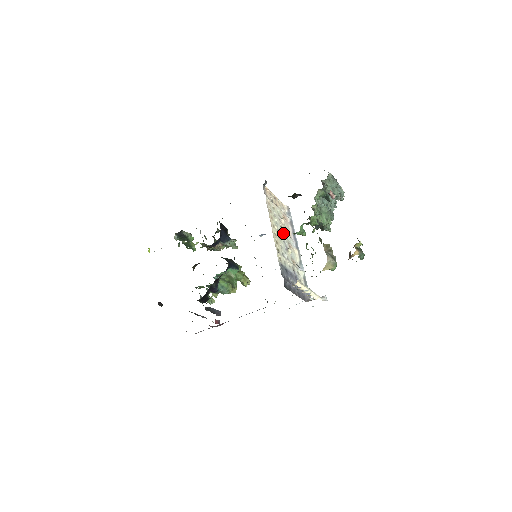
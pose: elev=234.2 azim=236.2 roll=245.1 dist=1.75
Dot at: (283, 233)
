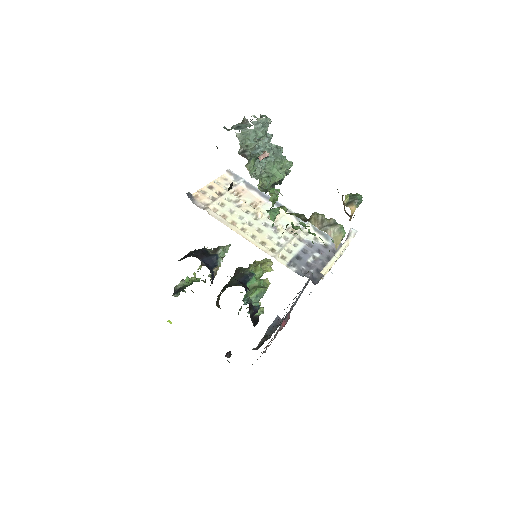
Dot at: (256, 216)
